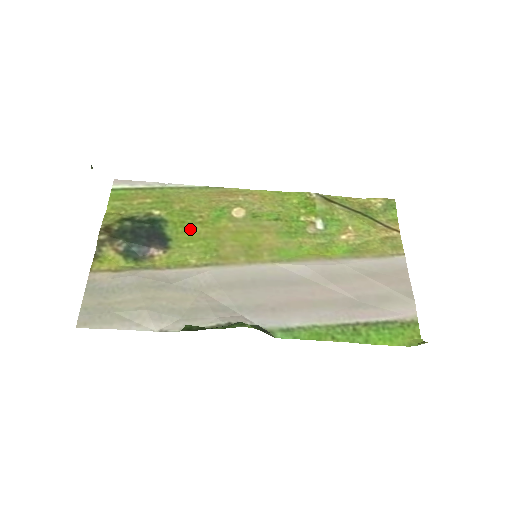
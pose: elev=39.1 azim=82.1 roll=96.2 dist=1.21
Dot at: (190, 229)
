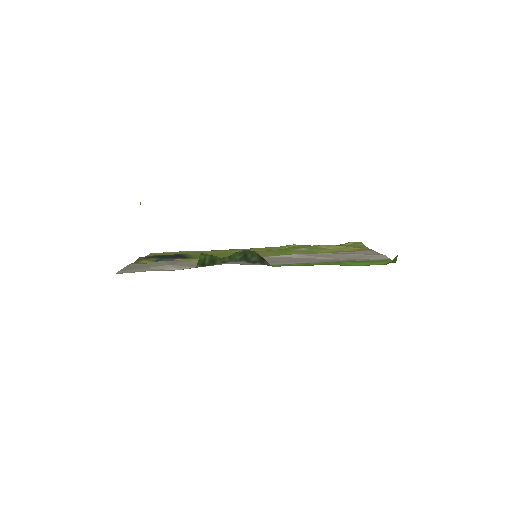
Dot at: occluded
